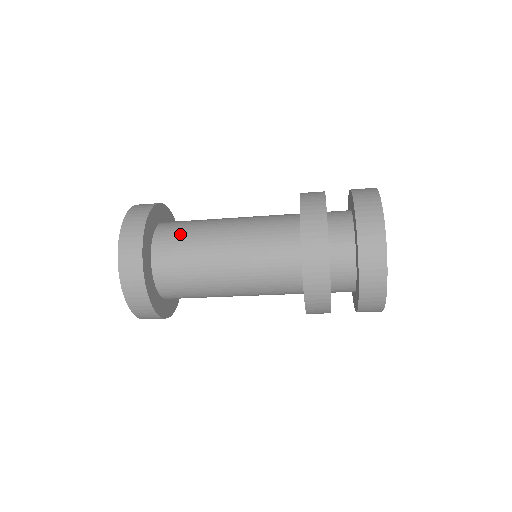
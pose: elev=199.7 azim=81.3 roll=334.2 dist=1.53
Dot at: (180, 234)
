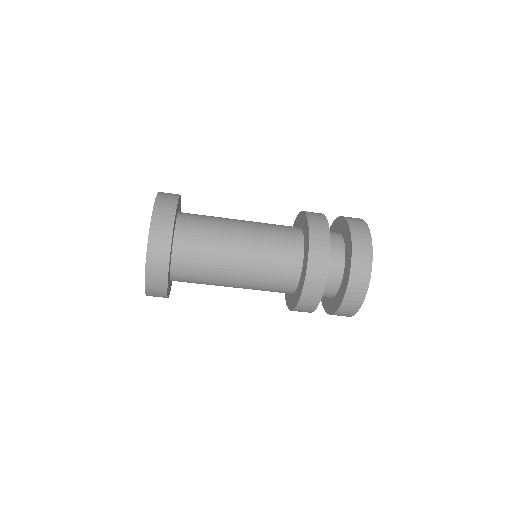
Dot at: (201, 229)
